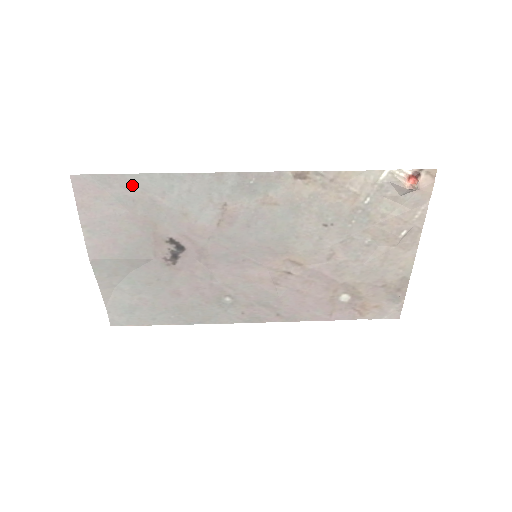
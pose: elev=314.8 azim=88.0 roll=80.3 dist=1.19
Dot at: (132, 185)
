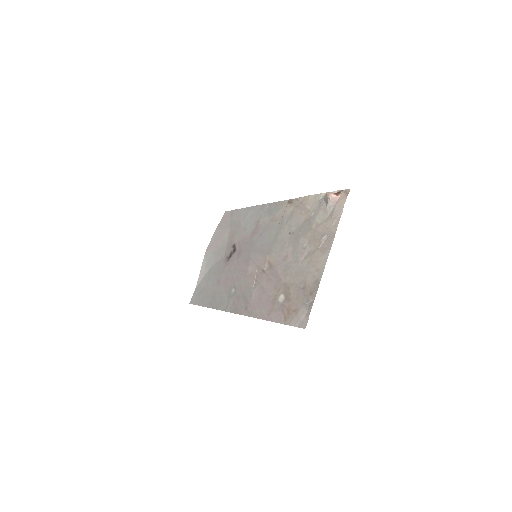
Dot at: (238, 215)
